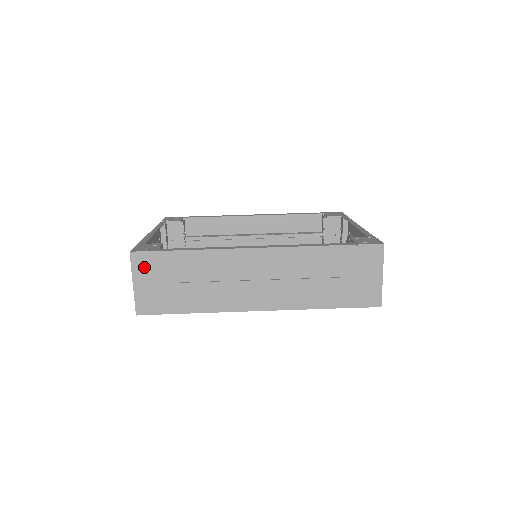
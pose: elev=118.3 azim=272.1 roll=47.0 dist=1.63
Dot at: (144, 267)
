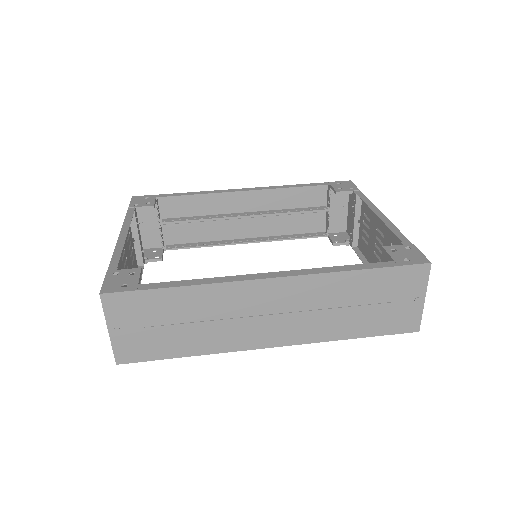
Dot at: (121, 310)
